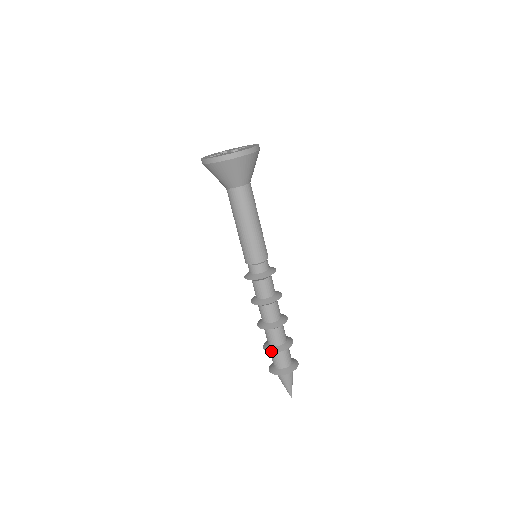
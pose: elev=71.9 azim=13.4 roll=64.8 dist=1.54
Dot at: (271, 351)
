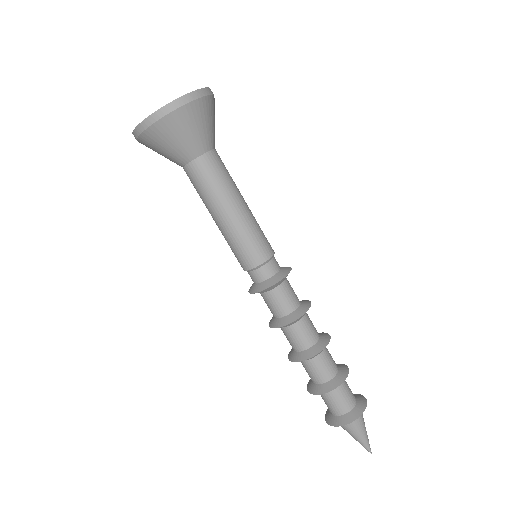
Dot at: (337, 384)
